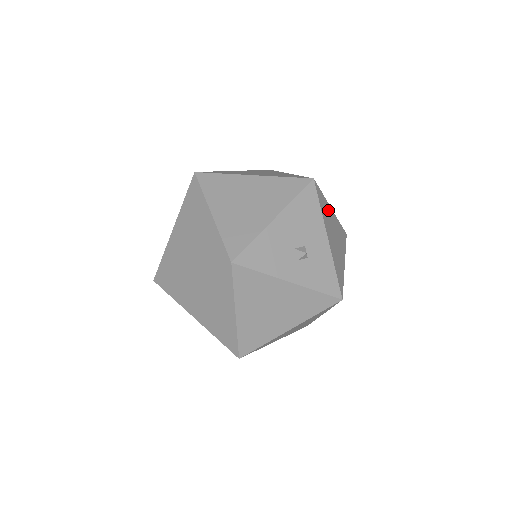
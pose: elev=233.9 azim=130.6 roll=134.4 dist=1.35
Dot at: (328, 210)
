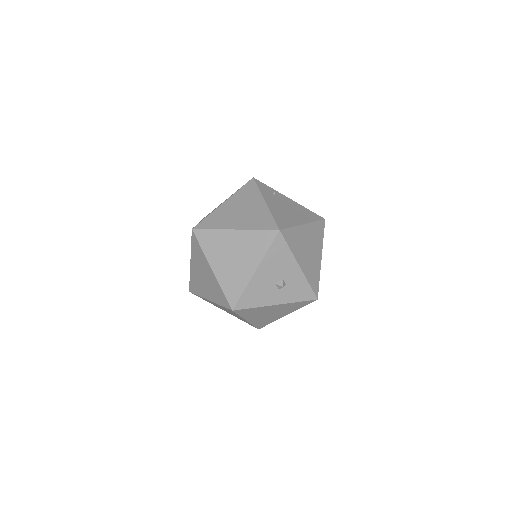
Dot at: (299, 234)
